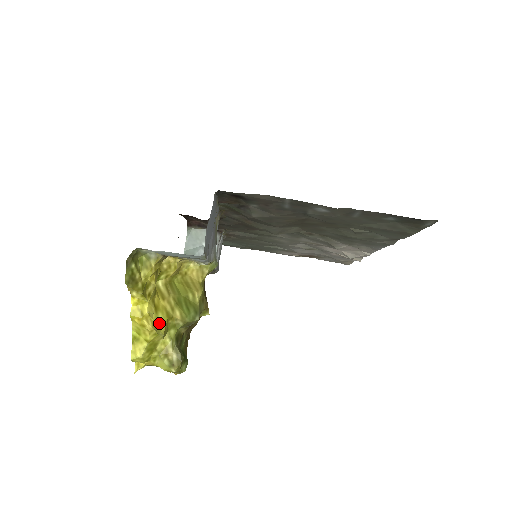
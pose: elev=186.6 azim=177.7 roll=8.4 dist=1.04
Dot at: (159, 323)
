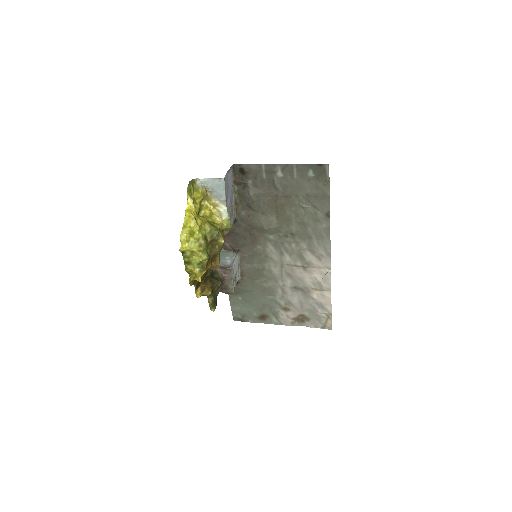
Dot at: (198, 221)
